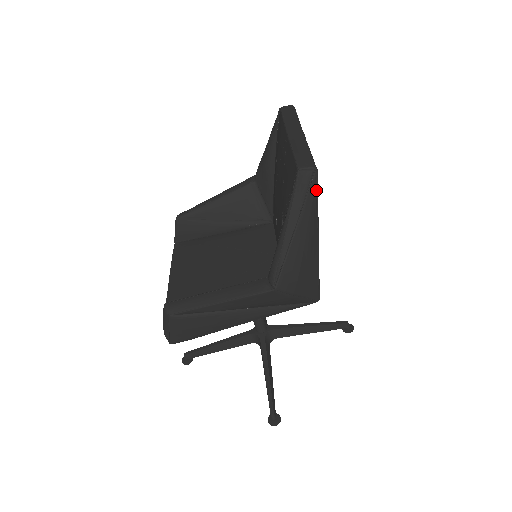
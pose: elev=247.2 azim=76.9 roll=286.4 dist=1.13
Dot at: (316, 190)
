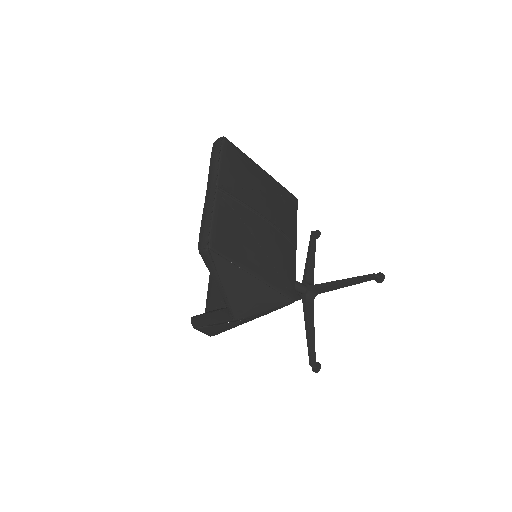
Dot at: (222, 256)
